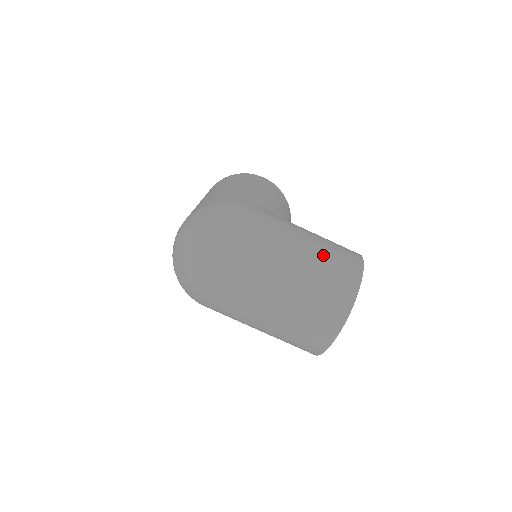
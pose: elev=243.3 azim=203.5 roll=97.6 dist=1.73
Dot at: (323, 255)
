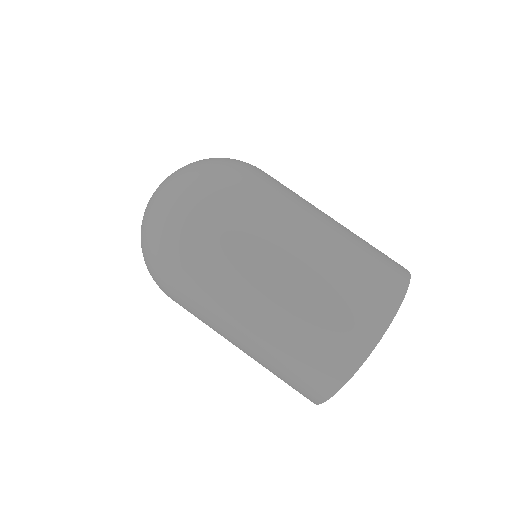
Dot at: (356, 242)
